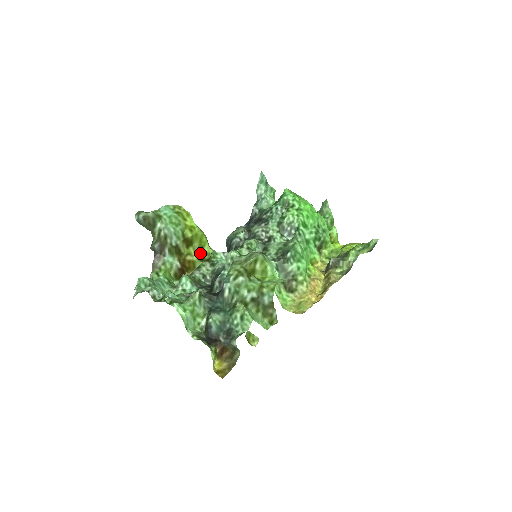
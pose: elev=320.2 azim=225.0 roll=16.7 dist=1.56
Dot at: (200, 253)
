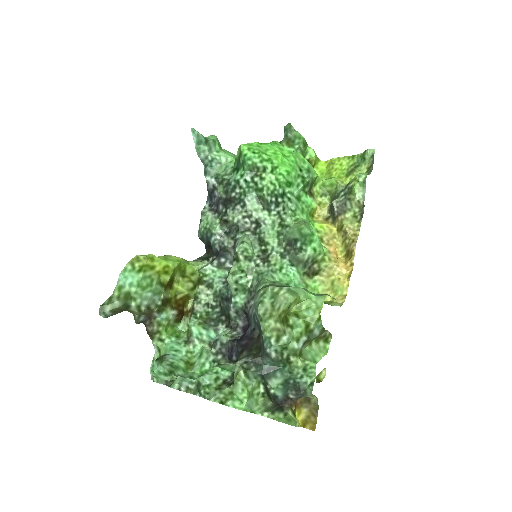
Dot at: (186, 280)
